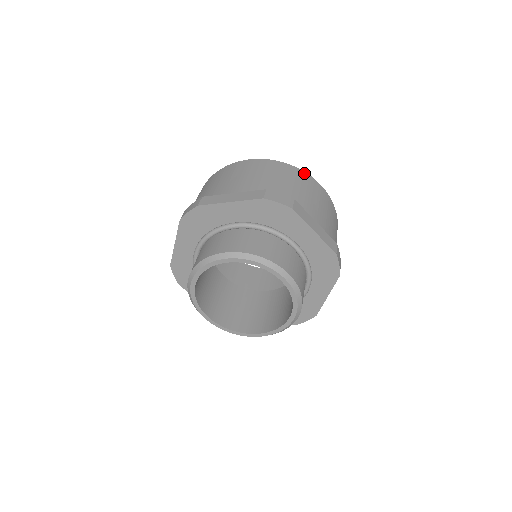
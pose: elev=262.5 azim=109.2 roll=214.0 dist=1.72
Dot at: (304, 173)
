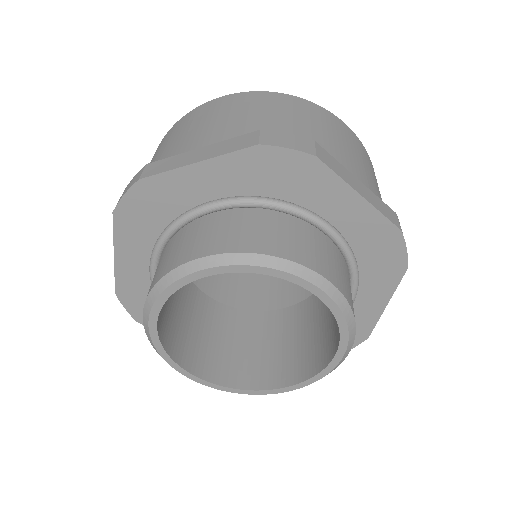
Dot at: (316, 106)
